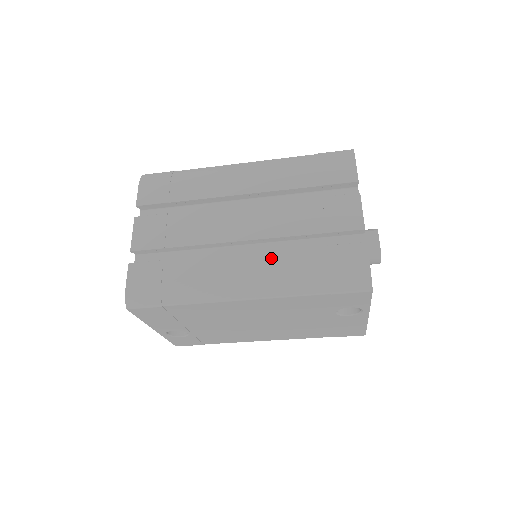
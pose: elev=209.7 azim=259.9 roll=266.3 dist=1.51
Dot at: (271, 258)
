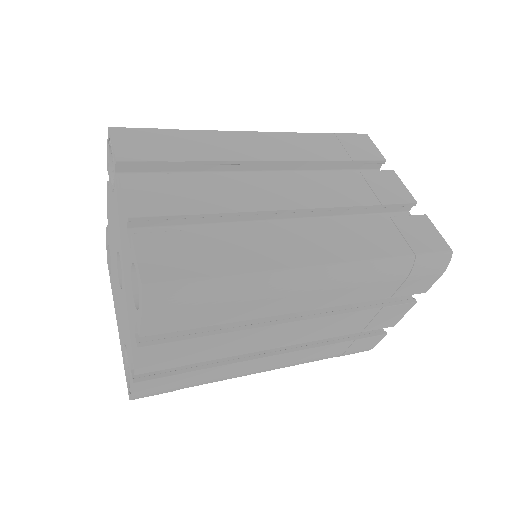
Dot at: (301, 354)
